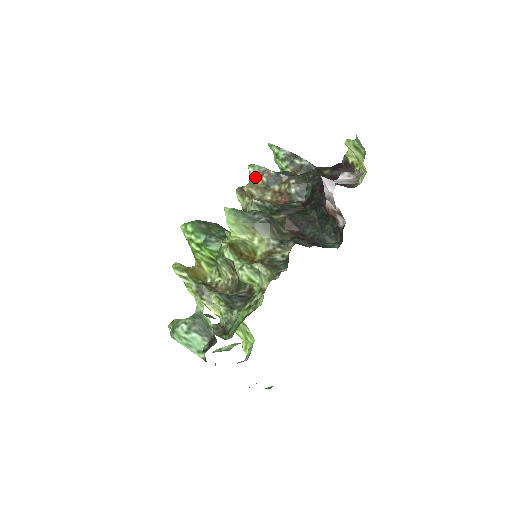
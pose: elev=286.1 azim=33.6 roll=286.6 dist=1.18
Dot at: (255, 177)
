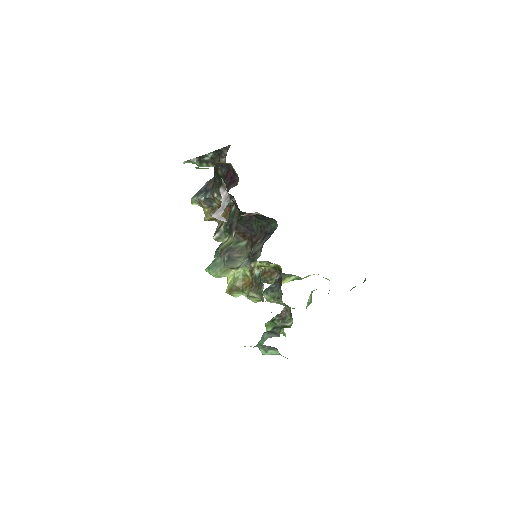
Dot at: occluded
